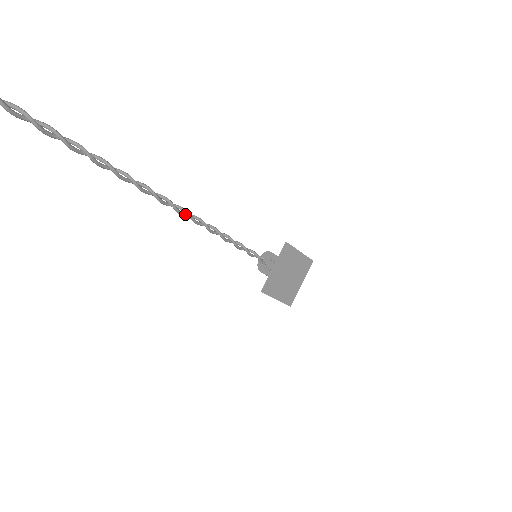
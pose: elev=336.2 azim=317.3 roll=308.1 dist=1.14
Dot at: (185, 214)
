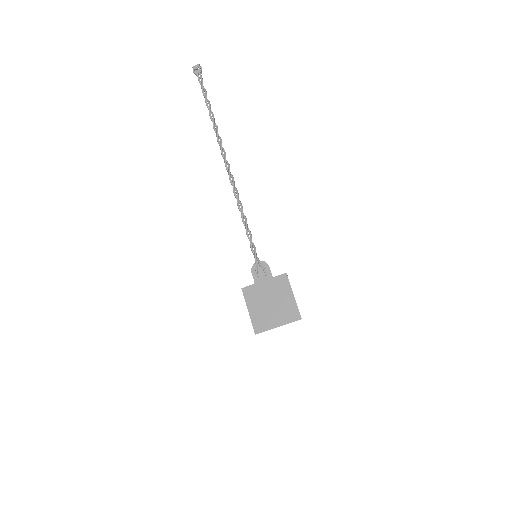
Dot at: (233, 184)
